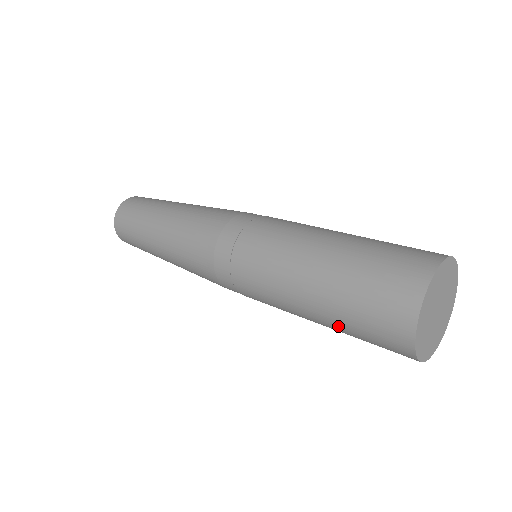
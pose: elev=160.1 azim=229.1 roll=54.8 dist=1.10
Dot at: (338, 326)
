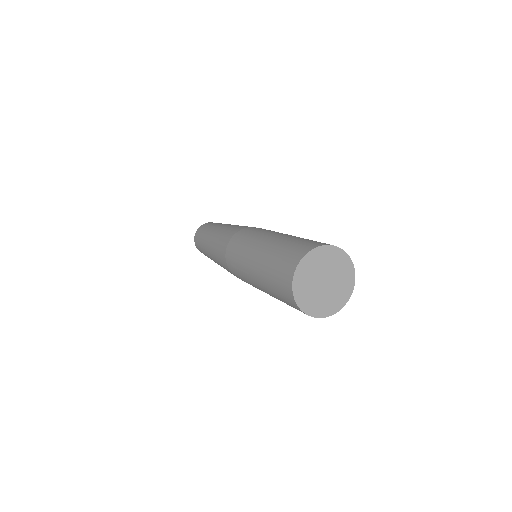
Dot at: (266, 267)
